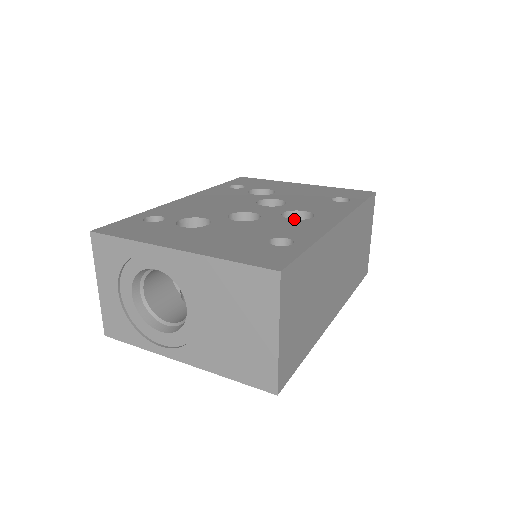
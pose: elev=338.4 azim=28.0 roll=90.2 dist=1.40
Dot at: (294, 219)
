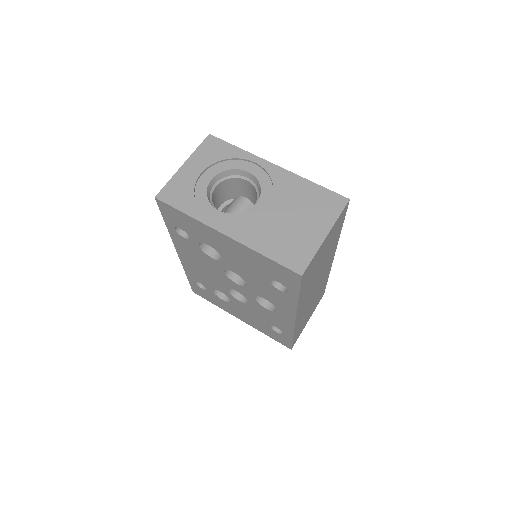
Dot at: occluded
